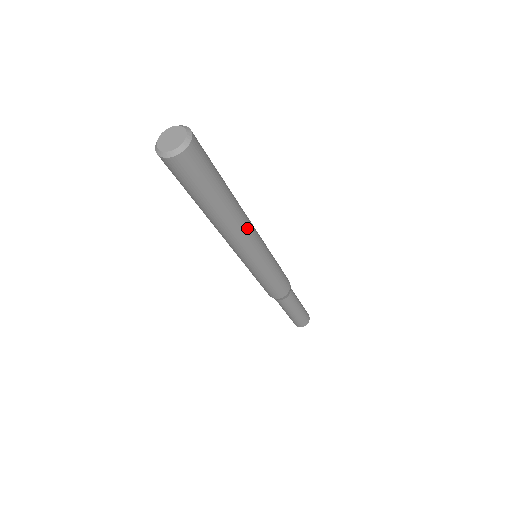
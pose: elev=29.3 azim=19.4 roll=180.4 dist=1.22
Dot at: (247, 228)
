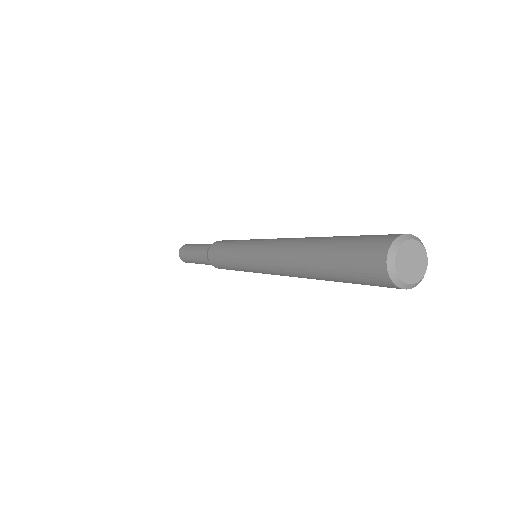
Dot at: occluded
